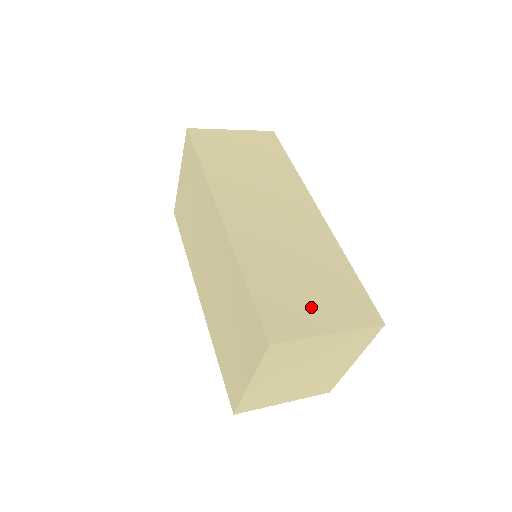
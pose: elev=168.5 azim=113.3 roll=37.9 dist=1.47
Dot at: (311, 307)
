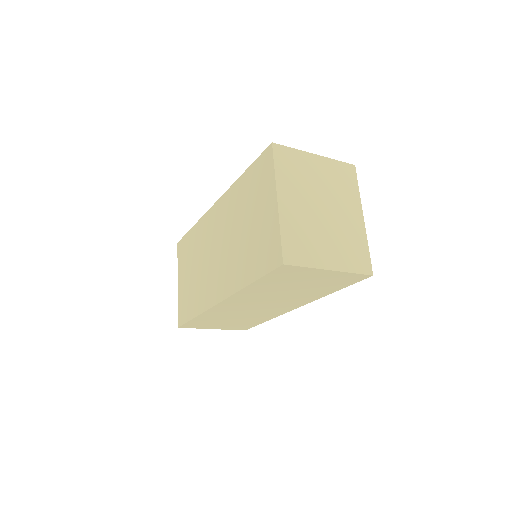
Dot at: occluded
